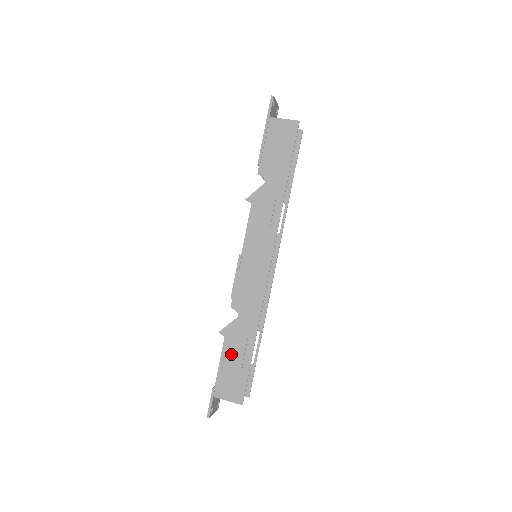
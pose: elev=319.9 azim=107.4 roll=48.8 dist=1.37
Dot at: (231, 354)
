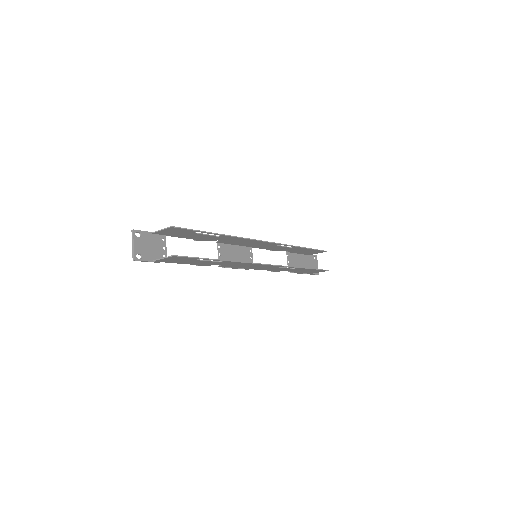
Dot at: (193, 236)
